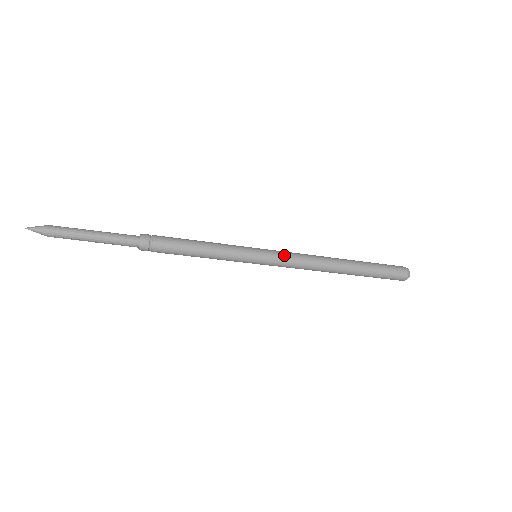
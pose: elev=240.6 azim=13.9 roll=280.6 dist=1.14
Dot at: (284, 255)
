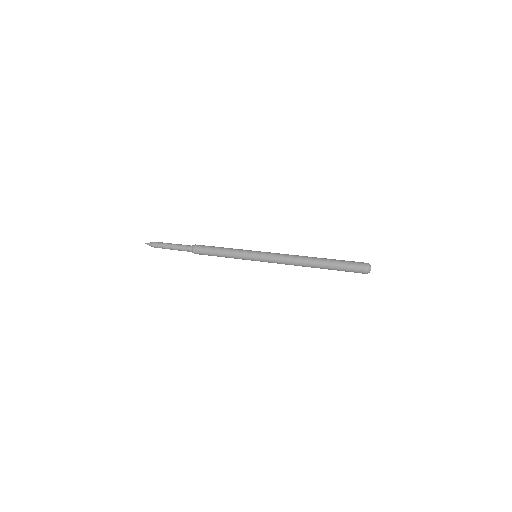
Dot at: (270, 257)
